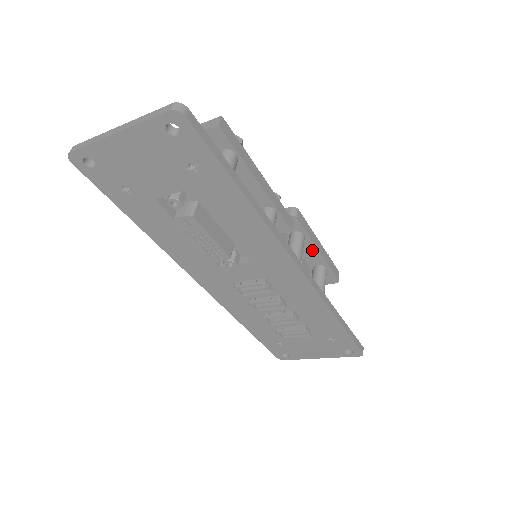
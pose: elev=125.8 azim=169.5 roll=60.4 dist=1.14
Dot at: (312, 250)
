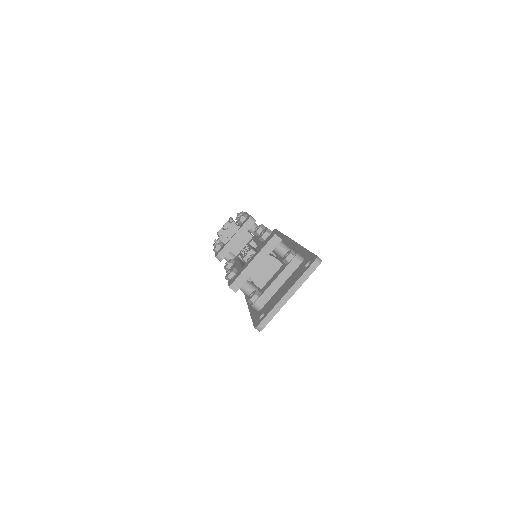
Dot at: occluded
